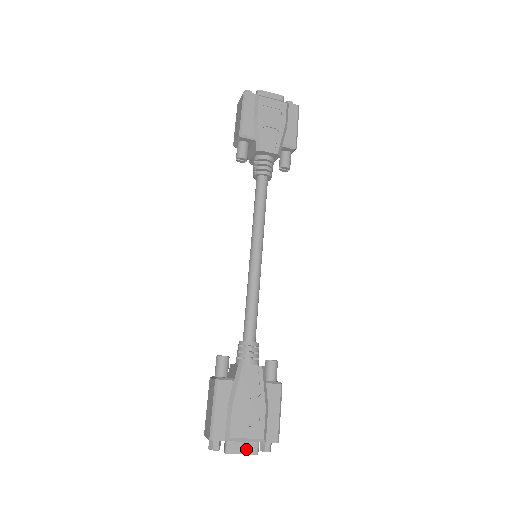
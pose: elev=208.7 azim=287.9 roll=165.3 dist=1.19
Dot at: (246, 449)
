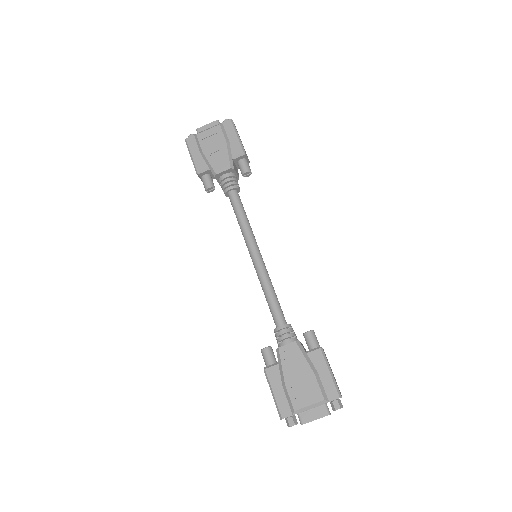
Dot at: (317, 414)
